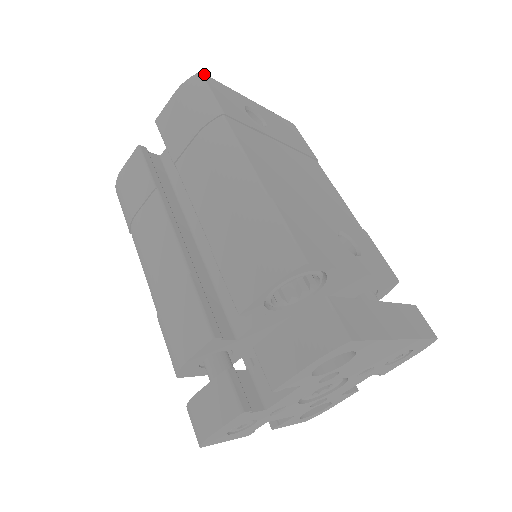
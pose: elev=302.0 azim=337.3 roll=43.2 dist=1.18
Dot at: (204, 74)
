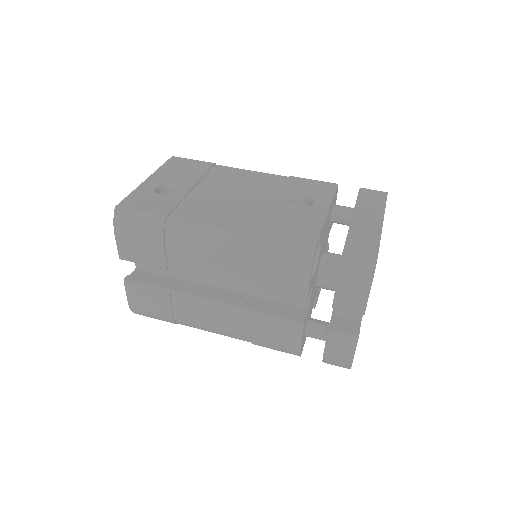
Dot at: (118, 205)
